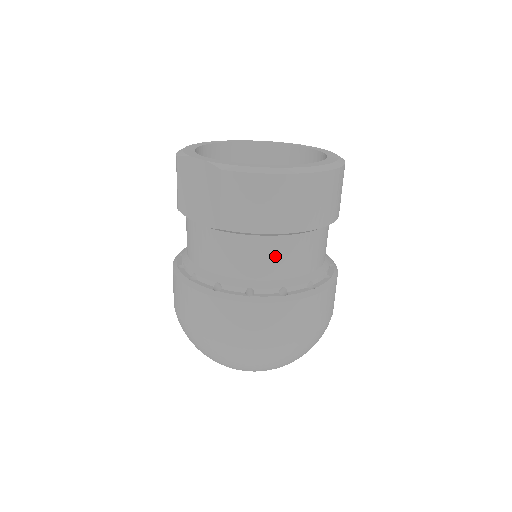
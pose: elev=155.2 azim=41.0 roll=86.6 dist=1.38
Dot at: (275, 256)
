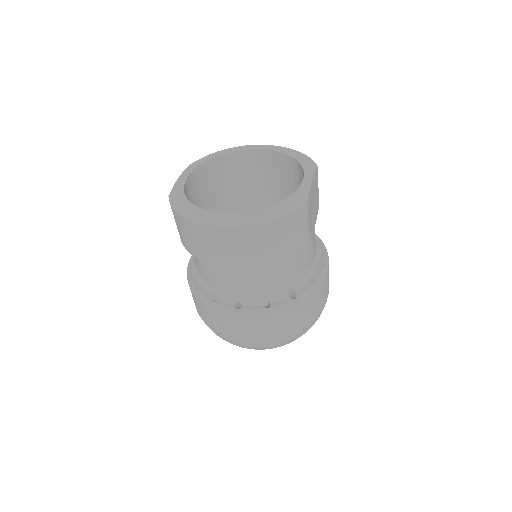
Dot at: (208, 271)
